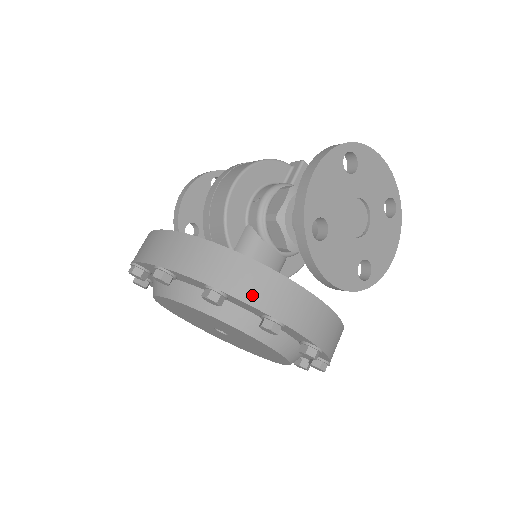
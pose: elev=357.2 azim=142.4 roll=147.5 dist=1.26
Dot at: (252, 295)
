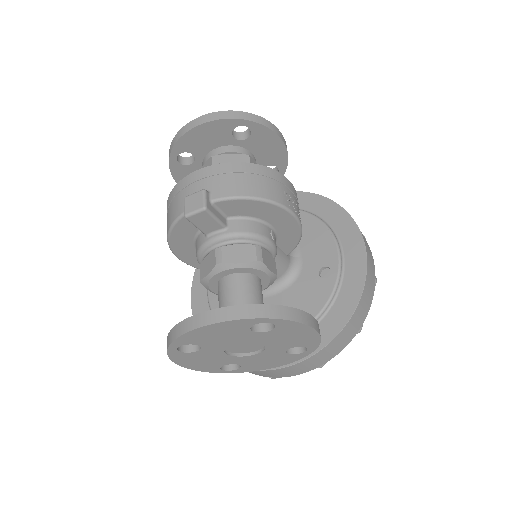
Dot at: occluded
